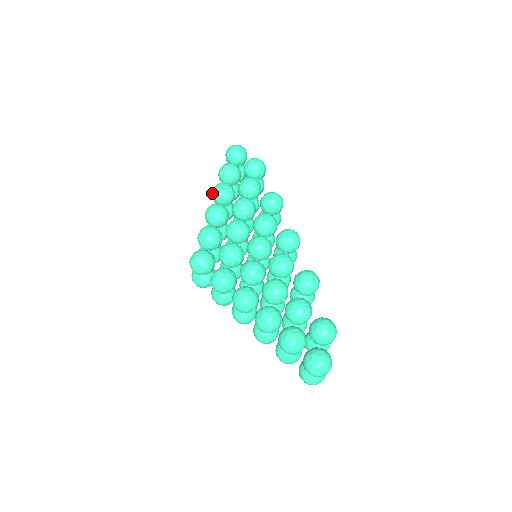
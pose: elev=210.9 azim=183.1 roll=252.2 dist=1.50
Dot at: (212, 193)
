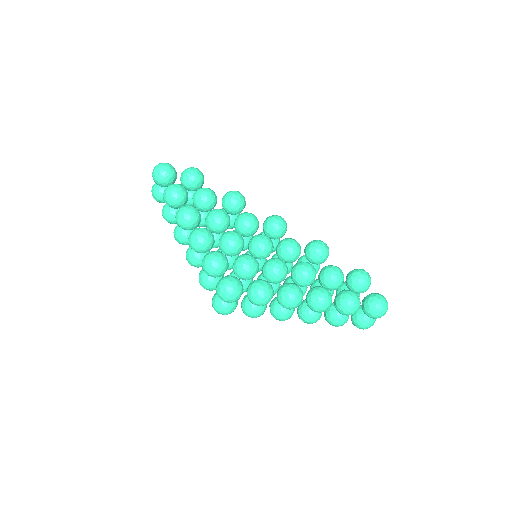
Dot at: (180, 222)
